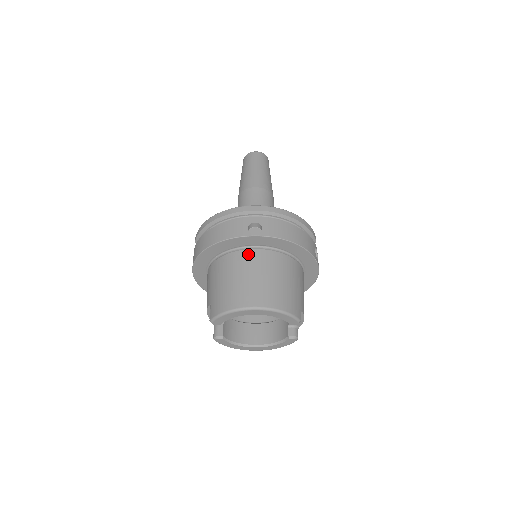
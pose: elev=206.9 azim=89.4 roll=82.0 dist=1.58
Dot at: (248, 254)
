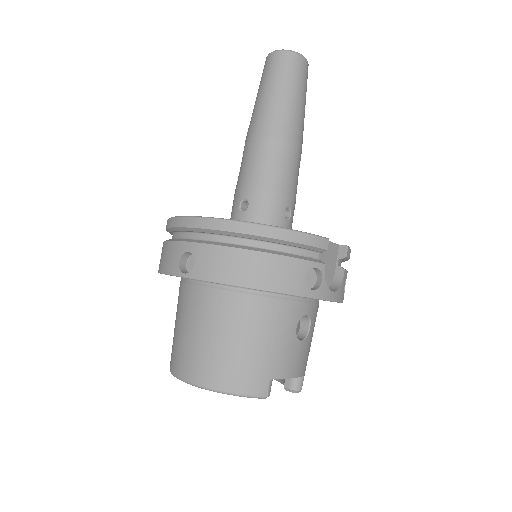
Dot at: (193, 293)
